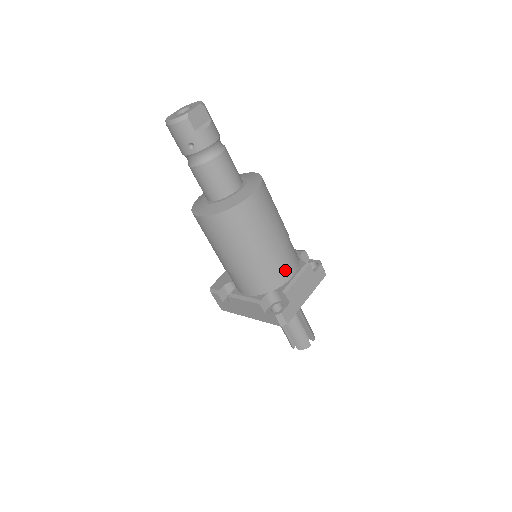
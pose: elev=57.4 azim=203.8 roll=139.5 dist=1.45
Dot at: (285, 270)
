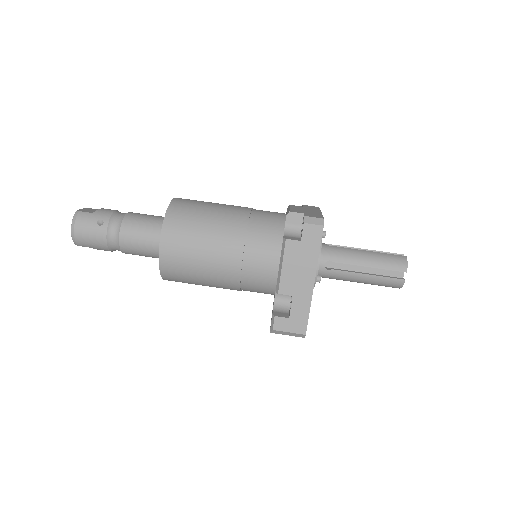
Dot at: (272, 214)
